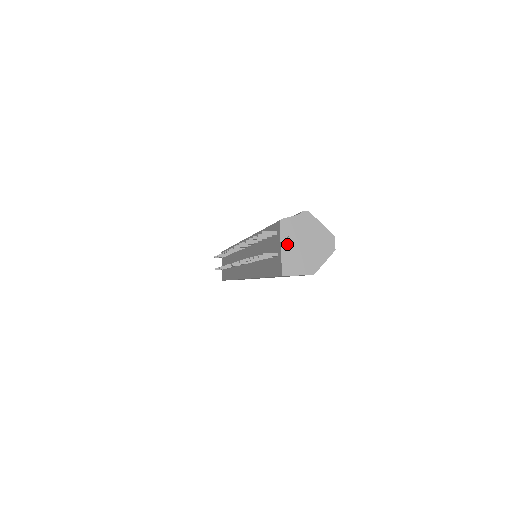
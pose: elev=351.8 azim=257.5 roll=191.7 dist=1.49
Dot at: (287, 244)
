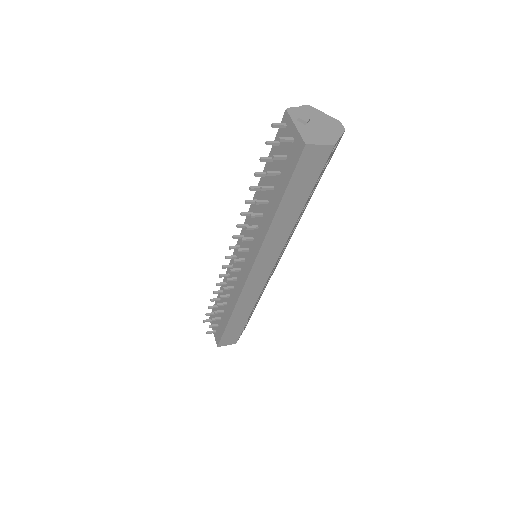
Dot at: (300, 124)
